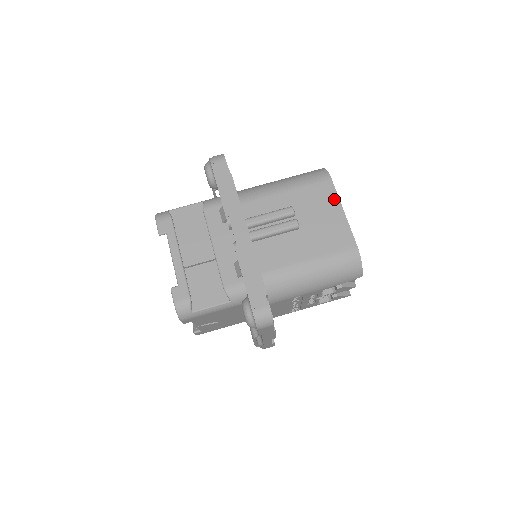
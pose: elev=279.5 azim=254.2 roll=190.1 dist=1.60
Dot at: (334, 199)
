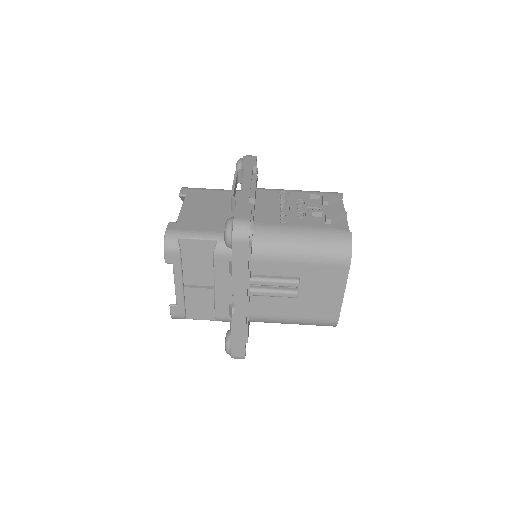
Dot at: (342, 282)
